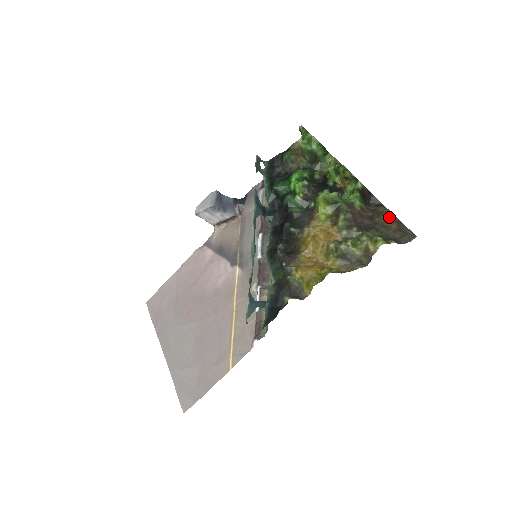
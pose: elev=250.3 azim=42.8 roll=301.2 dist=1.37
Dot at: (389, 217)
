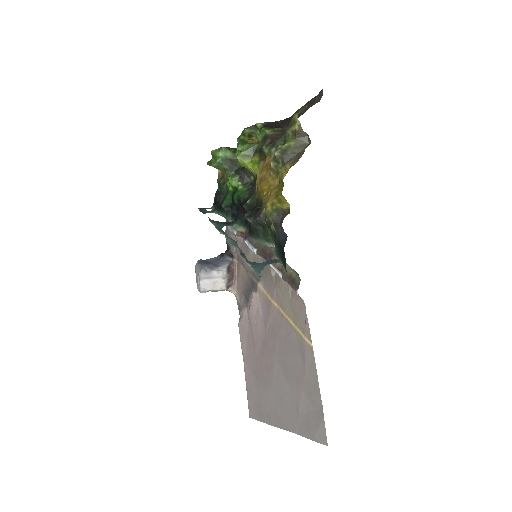
Dot at: (298, 111)
